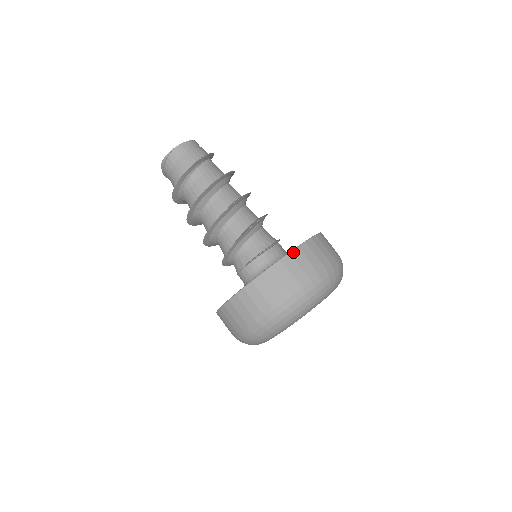
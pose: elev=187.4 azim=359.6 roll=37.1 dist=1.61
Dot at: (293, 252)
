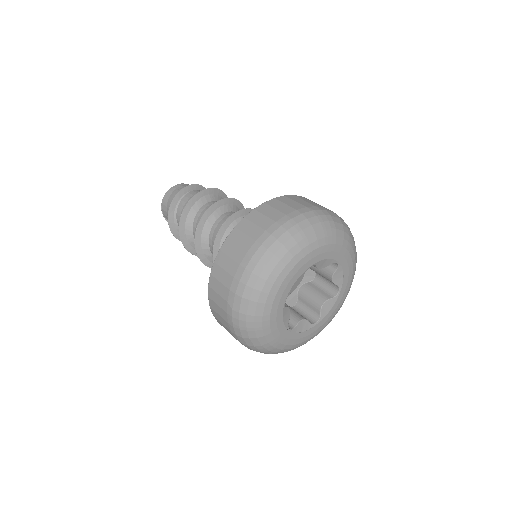
Dot at: (222, 247)
